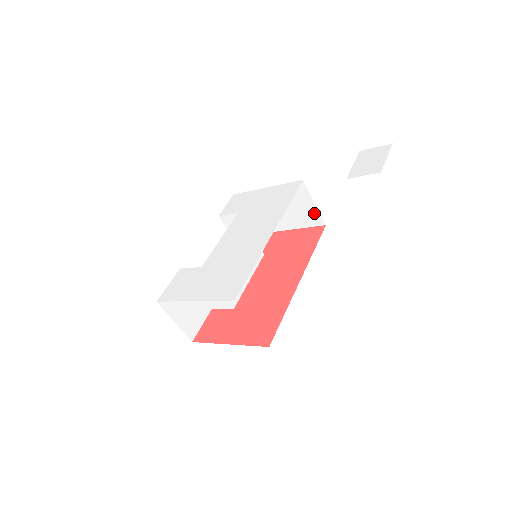
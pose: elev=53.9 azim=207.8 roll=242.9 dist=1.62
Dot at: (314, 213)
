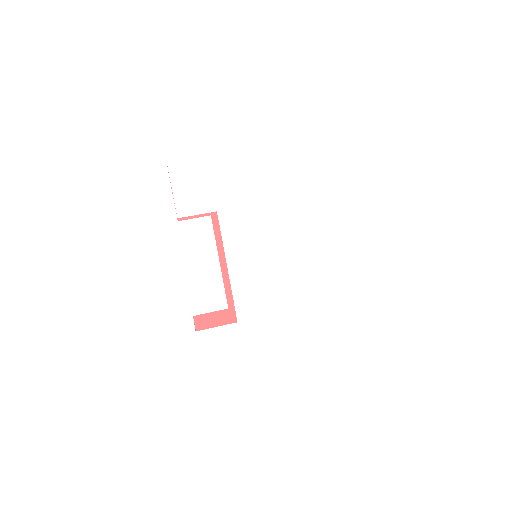
Dot at: occluded
